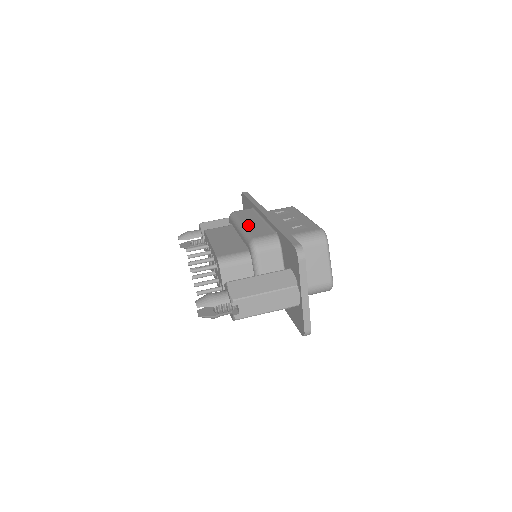
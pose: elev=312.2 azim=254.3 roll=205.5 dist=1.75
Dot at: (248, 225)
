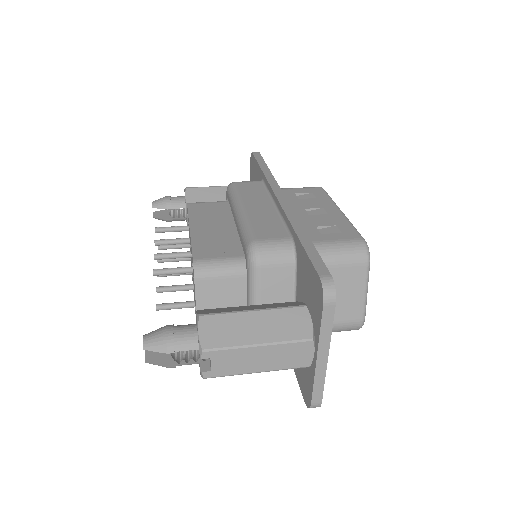
Dot at: (251, 212)
